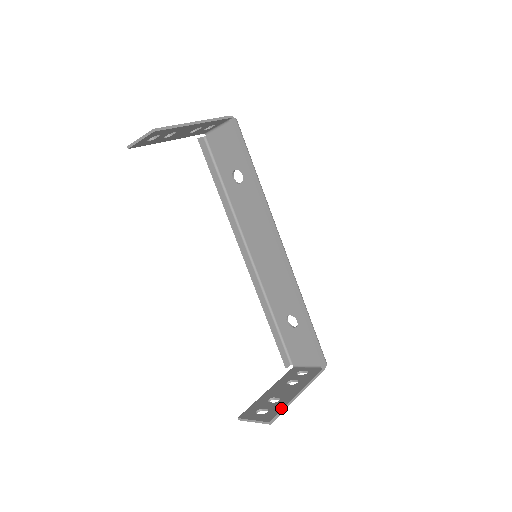
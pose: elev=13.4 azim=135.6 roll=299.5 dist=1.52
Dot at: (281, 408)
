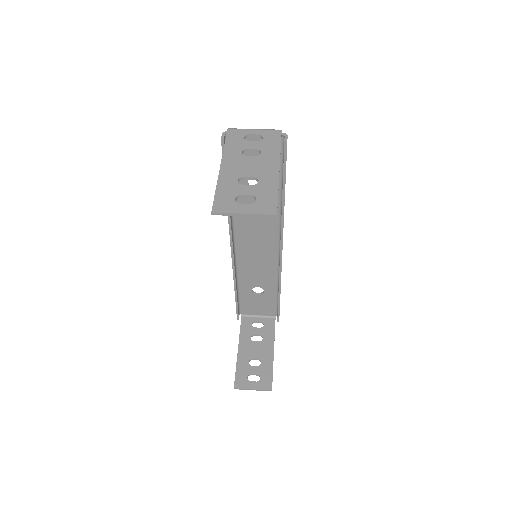
Dot at: (271, 373)
